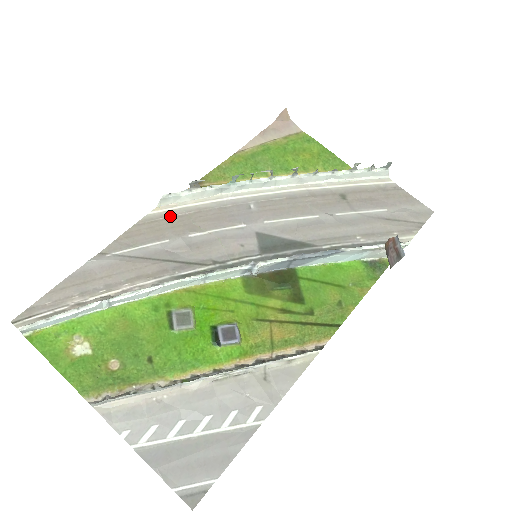
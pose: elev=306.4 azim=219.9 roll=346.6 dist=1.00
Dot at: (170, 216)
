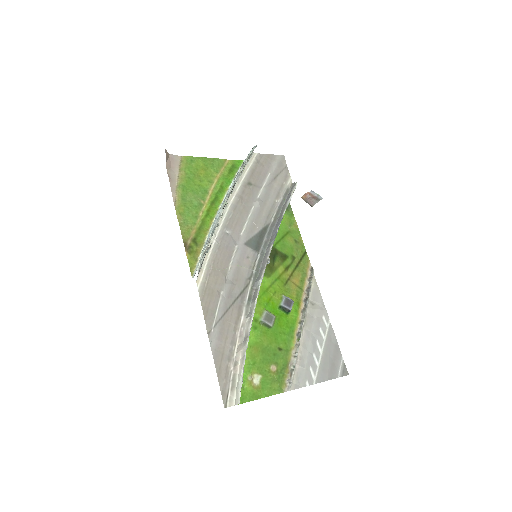
Dot at: (207, 279)
